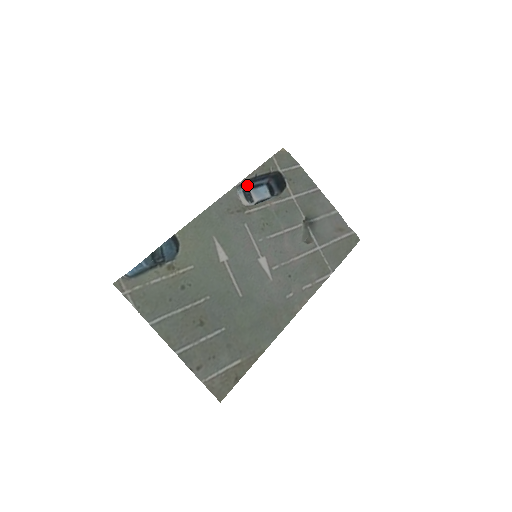
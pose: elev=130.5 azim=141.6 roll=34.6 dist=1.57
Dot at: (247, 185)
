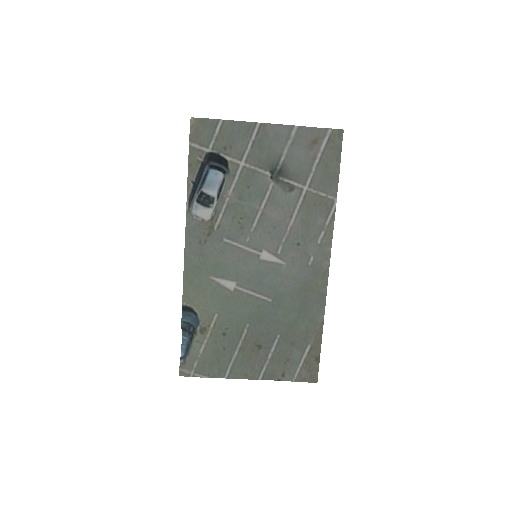
Dot at: (195, 194)
